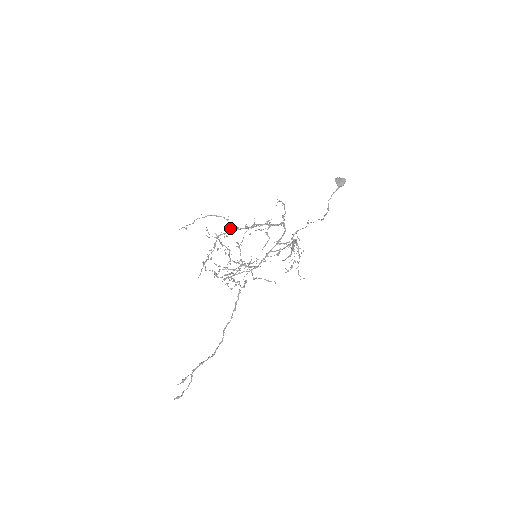
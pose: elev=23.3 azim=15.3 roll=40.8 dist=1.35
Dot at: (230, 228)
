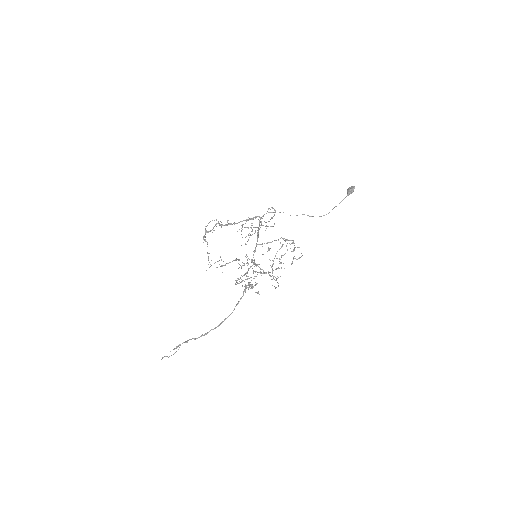
Dot at: (215, 224)
